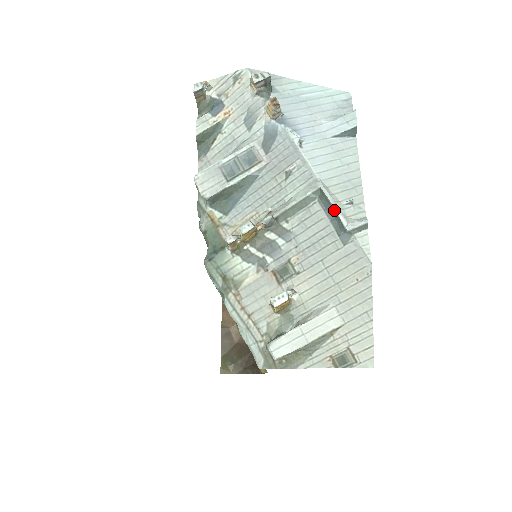
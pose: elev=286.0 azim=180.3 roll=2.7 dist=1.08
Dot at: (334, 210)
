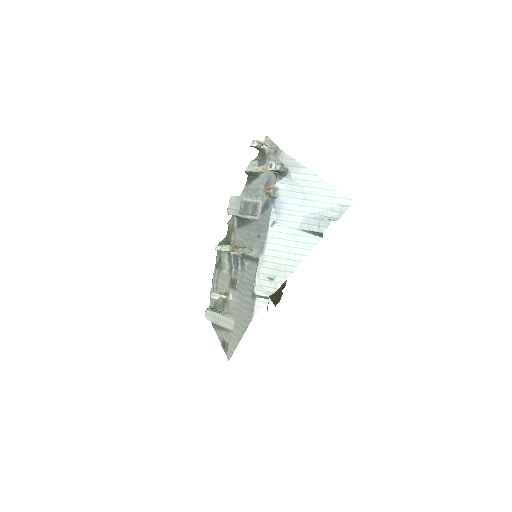
Dot at: (256, 277)
